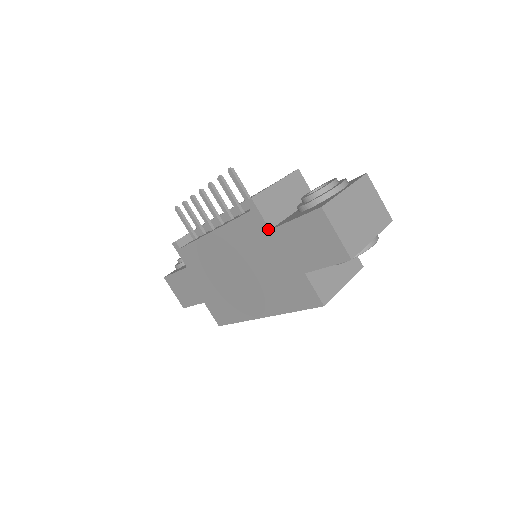
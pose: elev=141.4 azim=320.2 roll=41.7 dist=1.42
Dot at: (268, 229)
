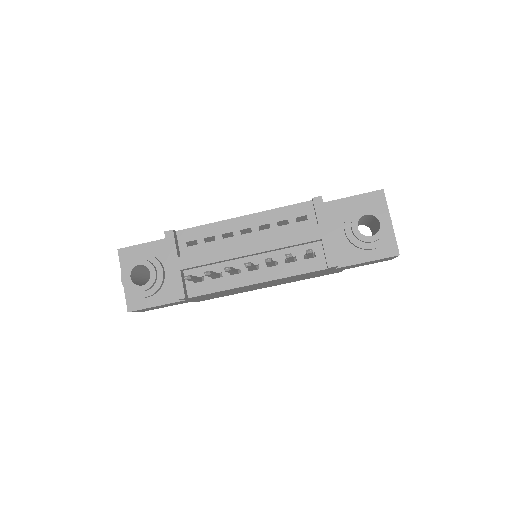
Dot at: occluded
